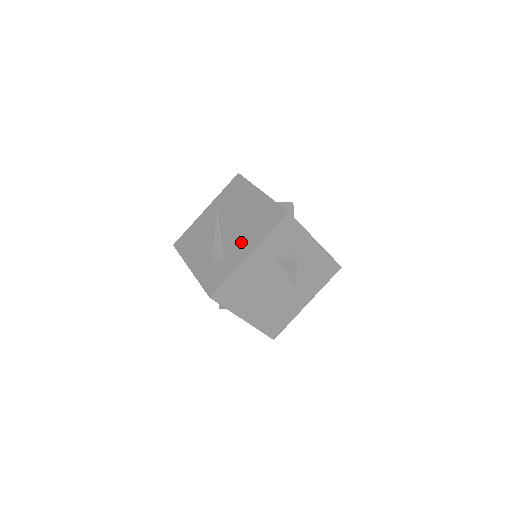
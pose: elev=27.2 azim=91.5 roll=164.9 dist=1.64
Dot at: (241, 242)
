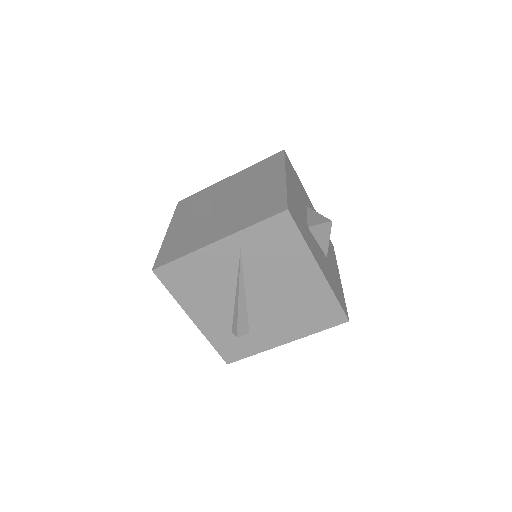
Dot at: (277, 325)
